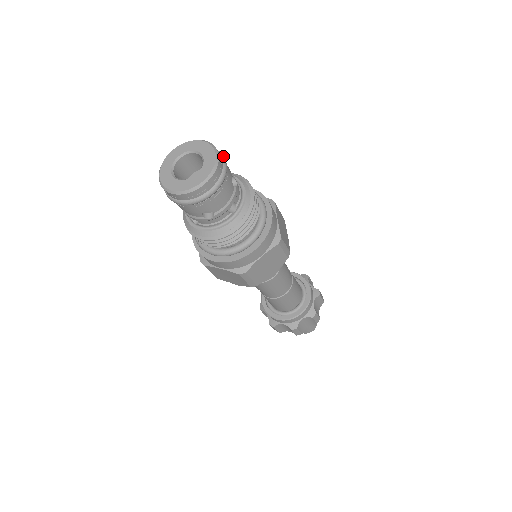
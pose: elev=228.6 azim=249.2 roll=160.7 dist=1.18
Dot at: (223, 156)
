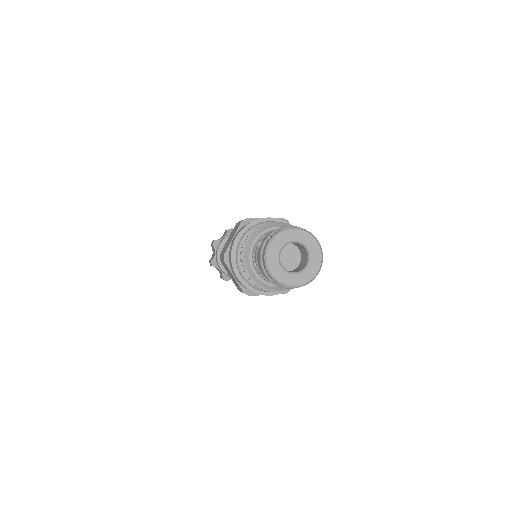
Dot at: occluded
